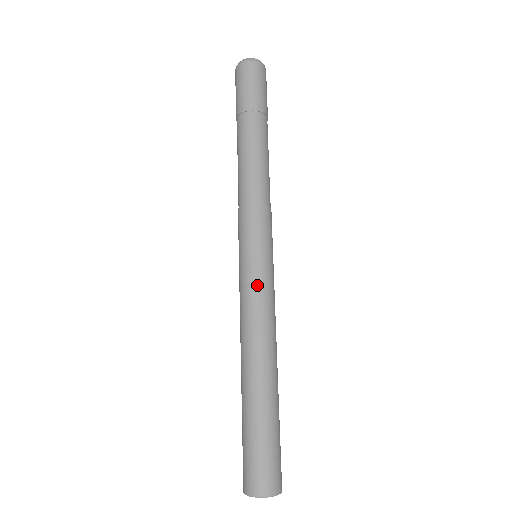
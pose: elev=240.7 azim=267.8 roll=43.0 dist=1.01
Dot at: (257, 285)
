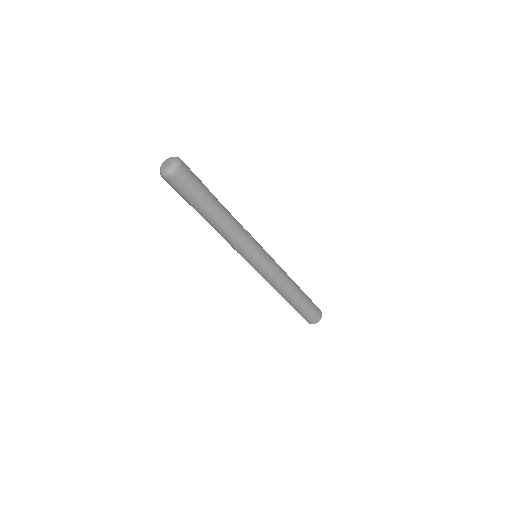
Dot at: (266, 275)
